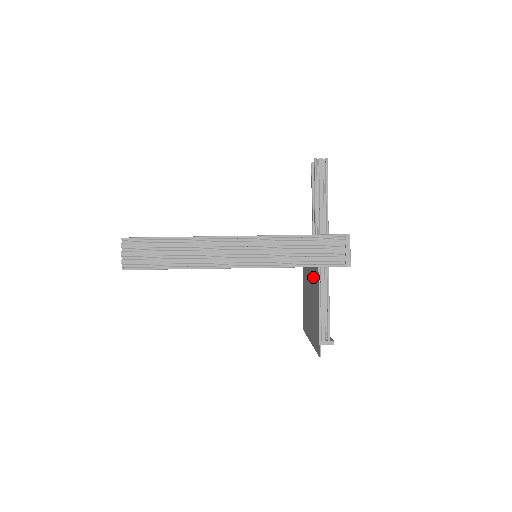
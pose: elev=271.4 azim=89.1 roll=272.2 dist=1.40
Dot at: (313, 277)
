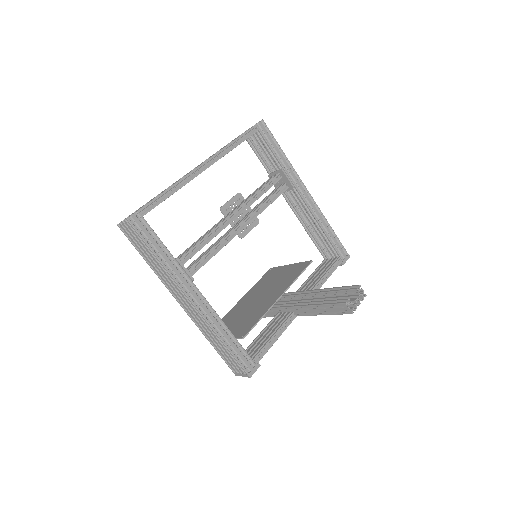
Dot at: (255, 316)
